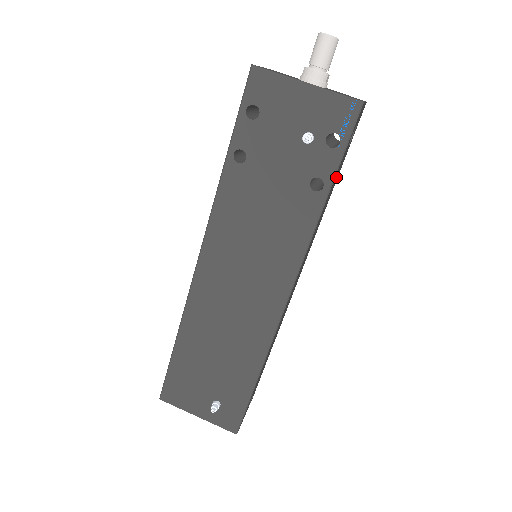
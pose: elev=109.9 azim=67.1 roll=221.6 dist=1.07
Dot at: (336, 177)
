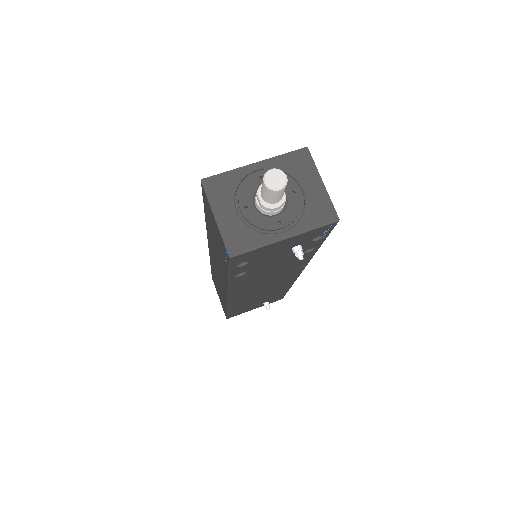
Dot at: occluded
